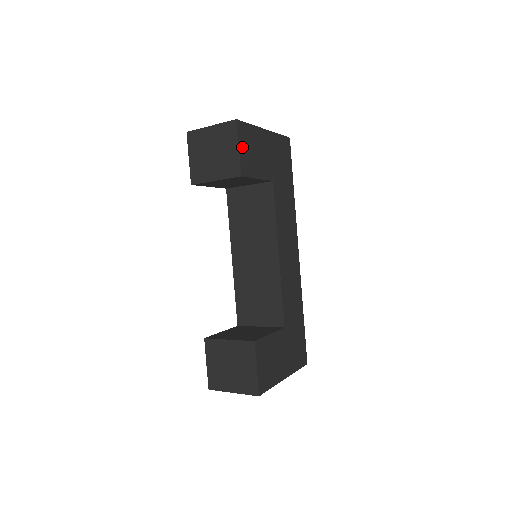
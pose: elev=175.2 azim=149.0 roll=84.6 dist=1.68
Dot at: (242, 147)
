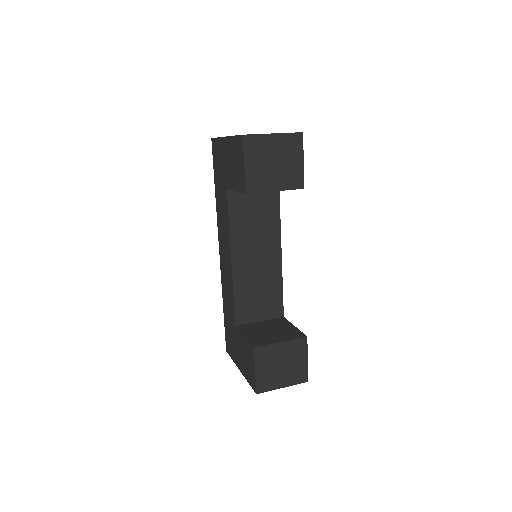
Dot at: occluded
